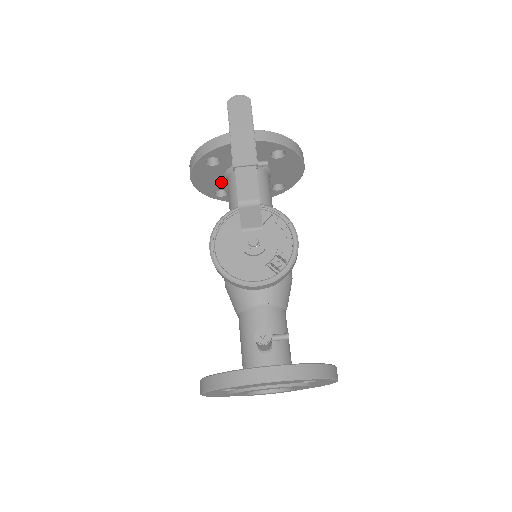
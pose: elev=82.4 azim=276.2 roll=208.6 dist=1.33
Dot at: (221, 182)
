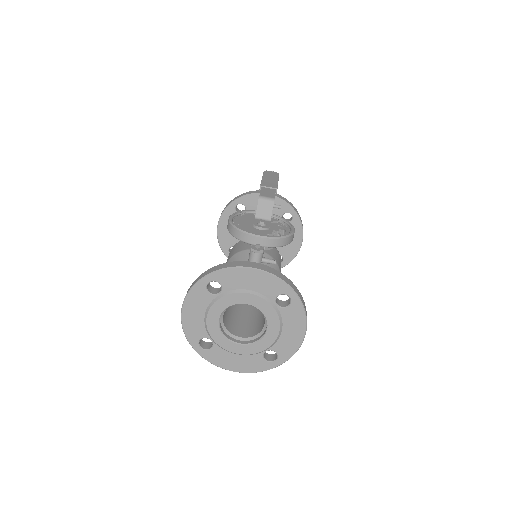
Dot at: occluded
